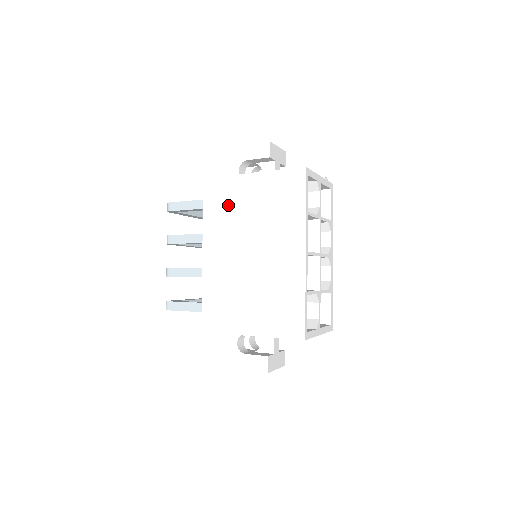
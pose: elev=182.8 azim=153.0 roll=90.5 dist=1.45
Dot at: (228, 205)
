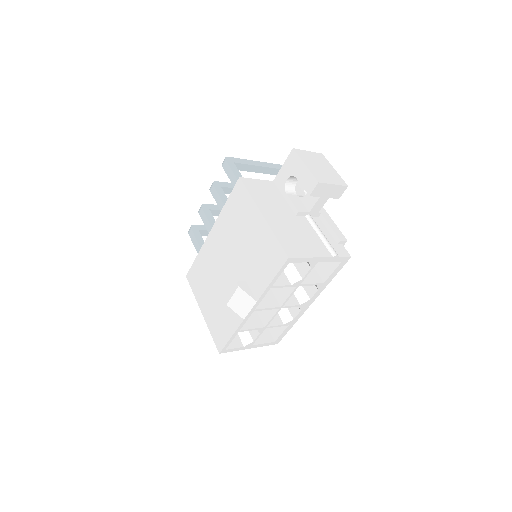
Dot at: (238, 218)
